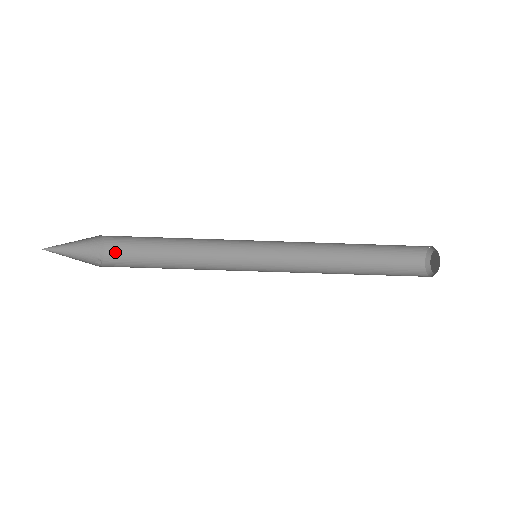
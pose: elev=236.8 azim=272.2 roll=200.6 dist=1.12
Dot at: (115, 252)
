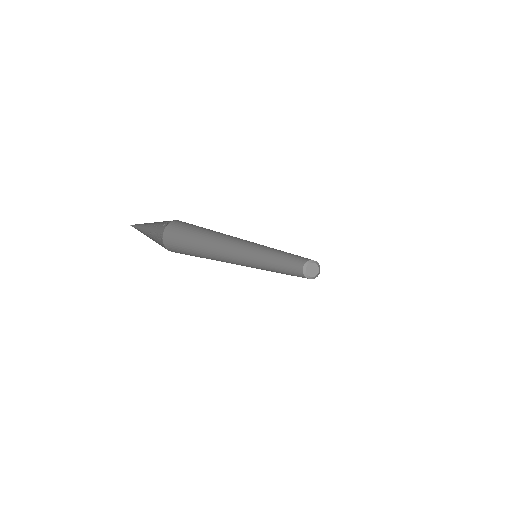
Dot at: (184, 222)
